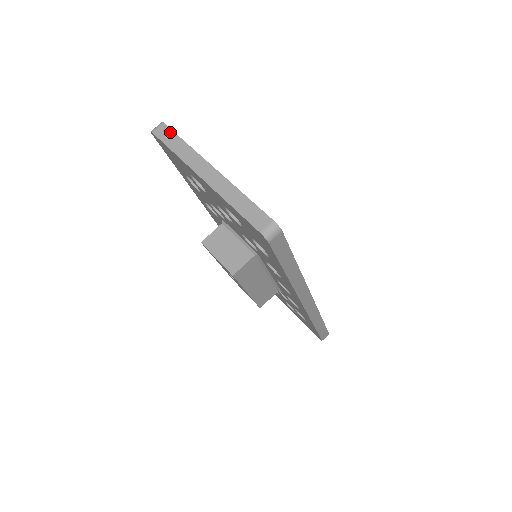
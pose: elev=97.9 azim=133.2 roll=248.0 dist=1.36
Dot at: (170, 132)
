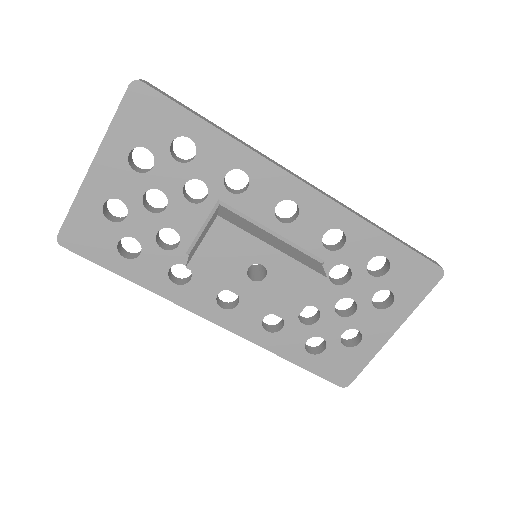
Dot at: occluded
